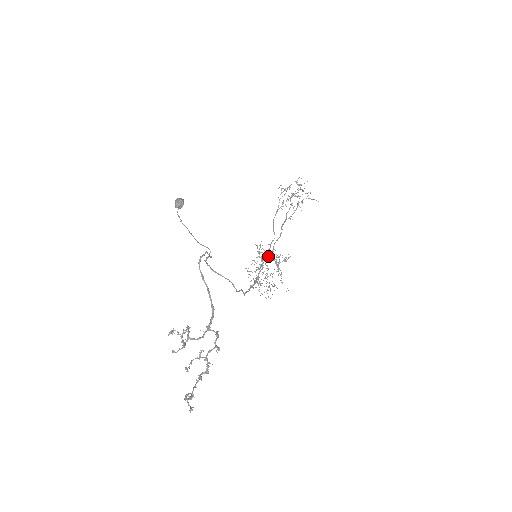
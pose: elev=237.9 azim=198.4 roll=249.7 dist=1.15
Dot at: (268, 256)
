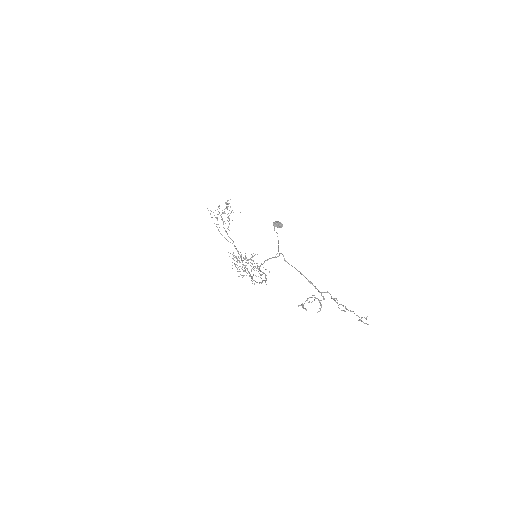
Dot at: (241, 258)
